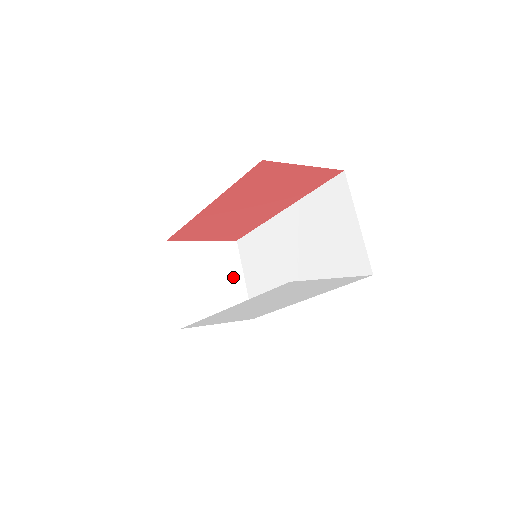
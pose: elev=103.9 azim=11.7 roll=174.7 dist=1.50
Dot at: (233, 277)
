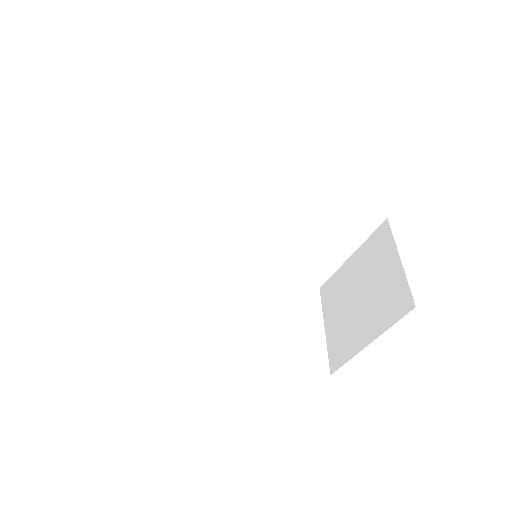
Dot at: occluded
